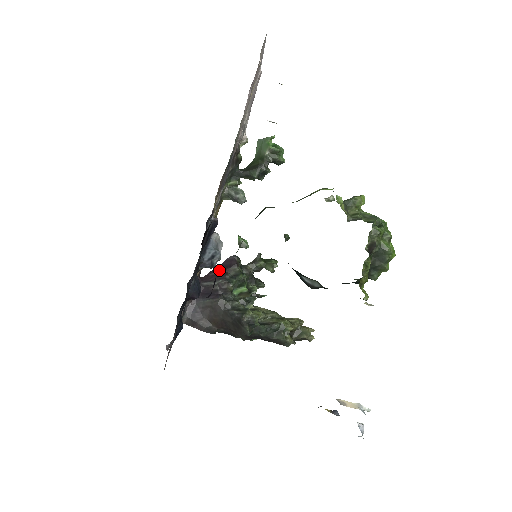
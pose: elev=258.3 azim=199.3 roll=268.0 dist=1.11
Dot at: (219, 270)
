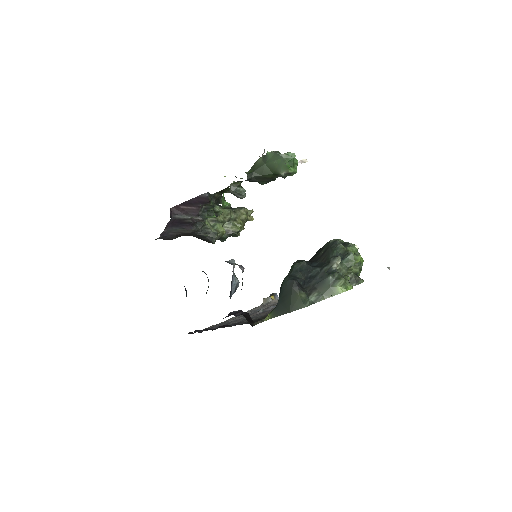
Dot at: (191, 205)
